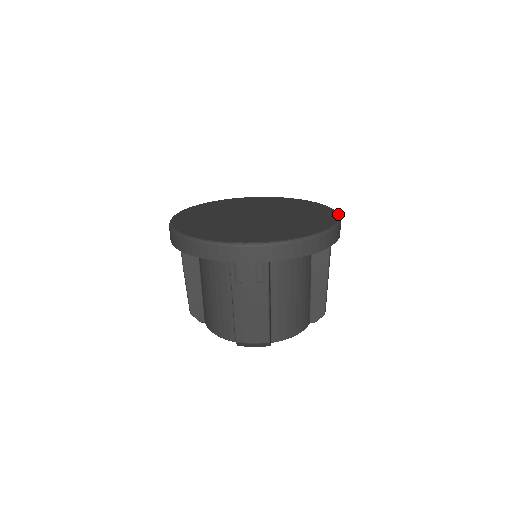
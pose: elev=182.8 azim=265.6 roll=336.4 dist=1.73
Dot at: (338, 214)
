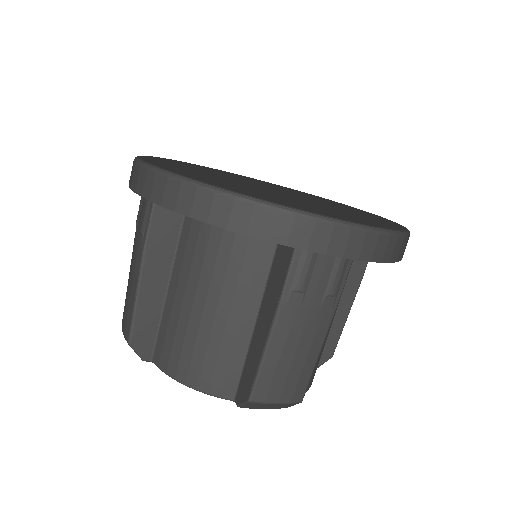
Dot at: occluded
